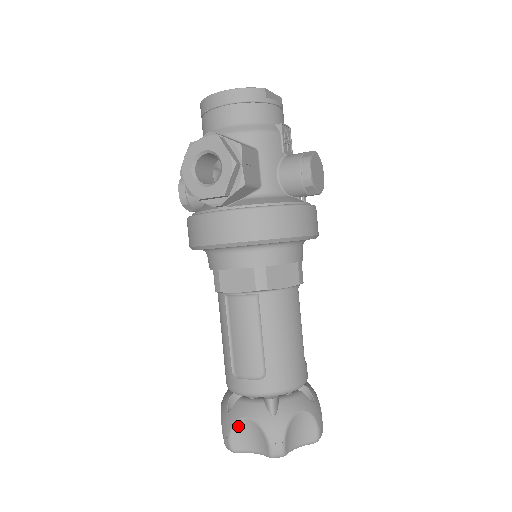
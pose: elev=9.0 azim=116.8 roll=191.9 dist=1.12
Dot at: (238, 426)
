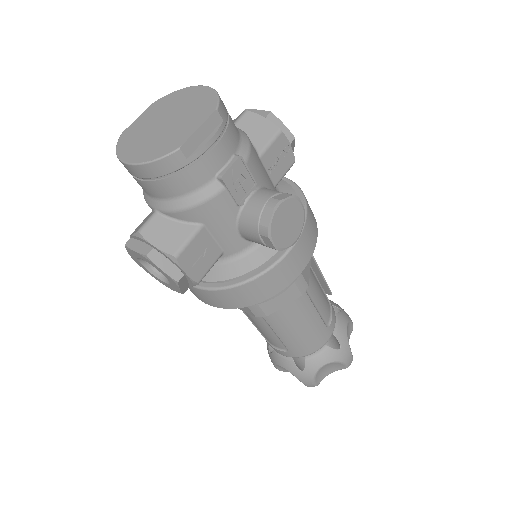
Dot at: (278, 366)
